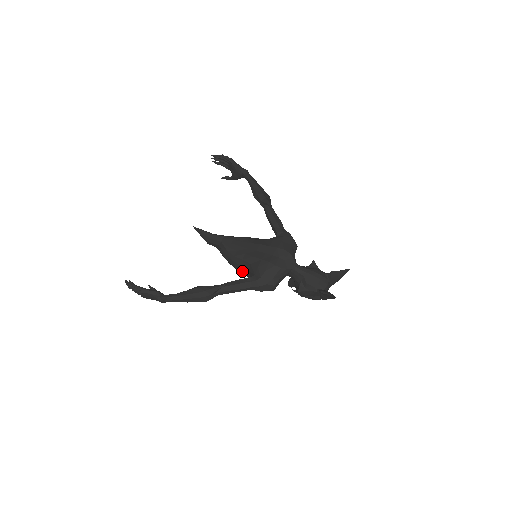
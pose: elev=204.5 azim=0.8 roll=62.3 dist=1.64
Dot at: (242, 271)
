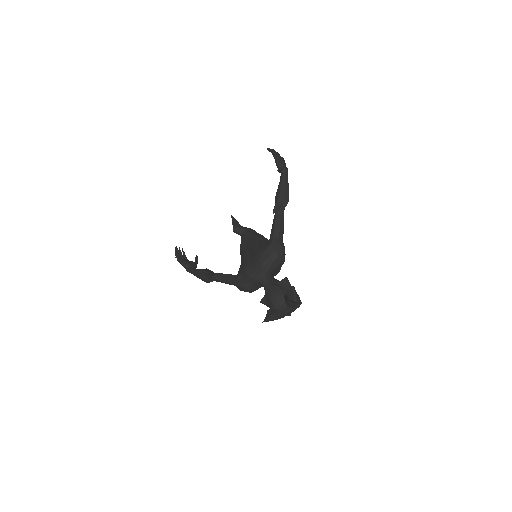
Dot at: occluded
